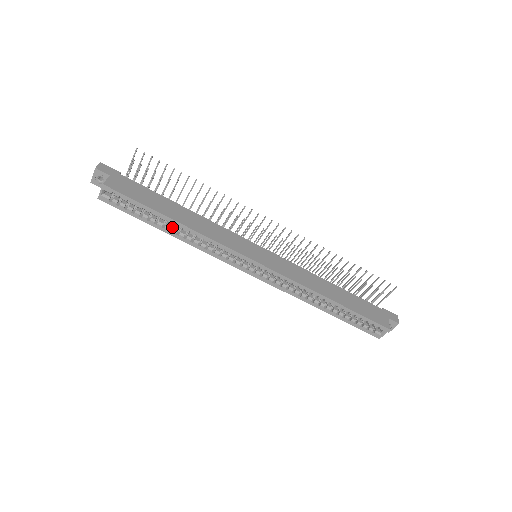
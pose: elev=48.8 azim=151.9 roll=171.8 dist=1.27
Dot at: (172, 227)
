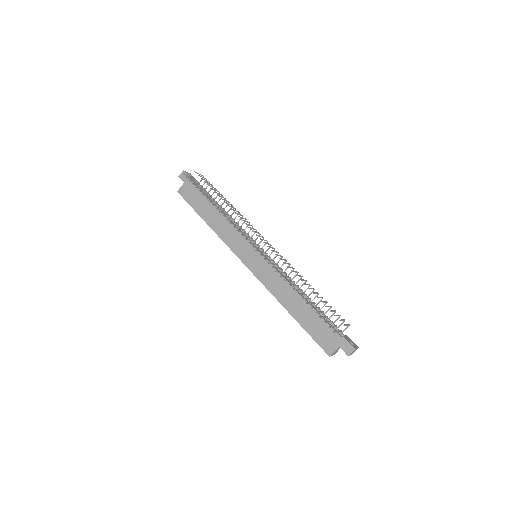
Dot at: occluded
